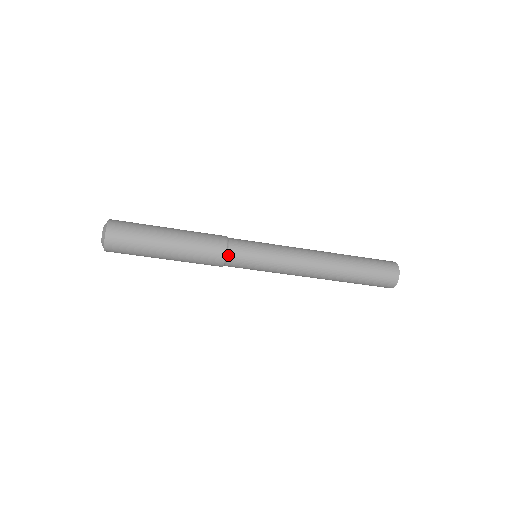
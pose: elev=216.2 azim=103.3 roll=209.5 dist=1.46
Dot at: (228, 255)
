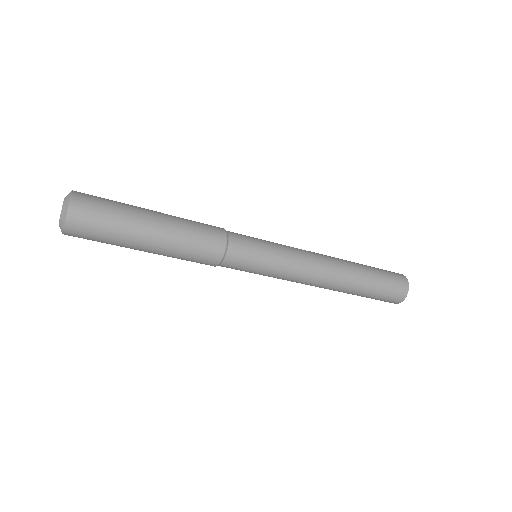
Dot at: (223, 262)
